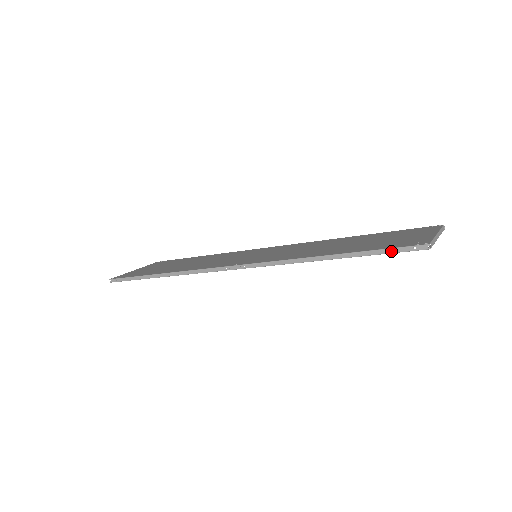
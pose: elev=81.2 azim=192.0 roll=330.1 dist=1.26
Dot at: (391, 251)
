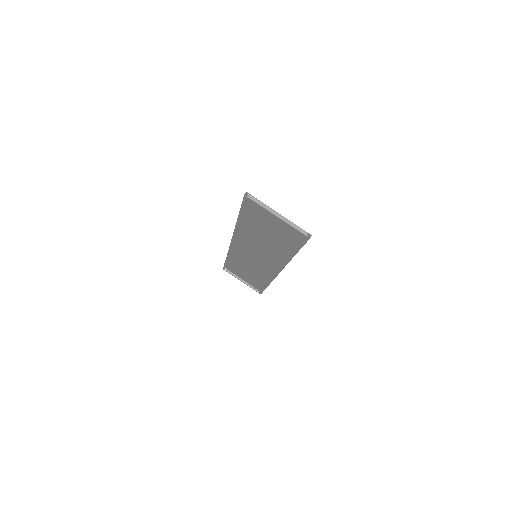
Dot at: (242, 203)
